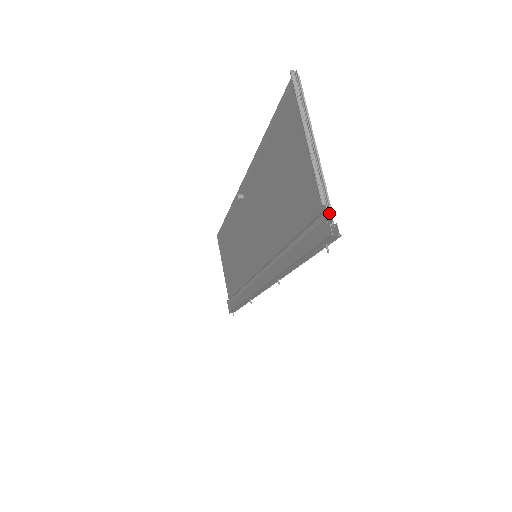
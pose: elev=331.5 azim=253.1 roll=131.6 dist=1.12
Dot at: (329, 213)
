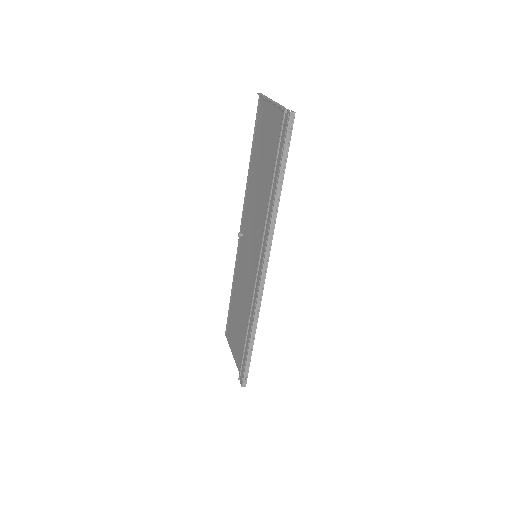
Dot at: (287, 111)
